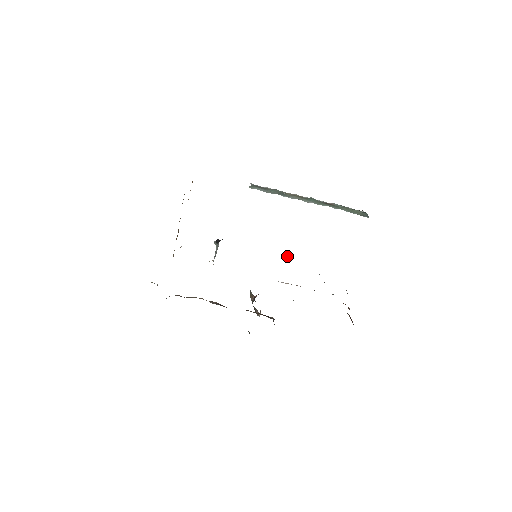
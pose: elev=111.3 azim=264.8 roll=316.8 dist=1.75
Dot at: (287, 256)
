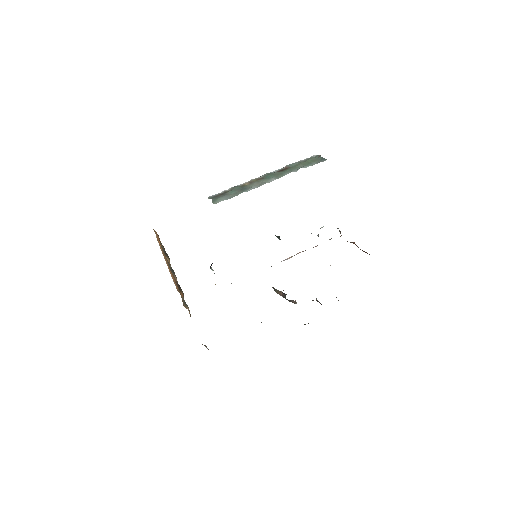
Dot at: (276, 236)
